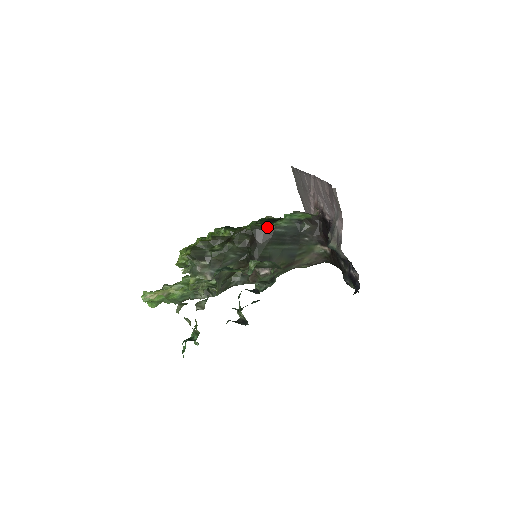
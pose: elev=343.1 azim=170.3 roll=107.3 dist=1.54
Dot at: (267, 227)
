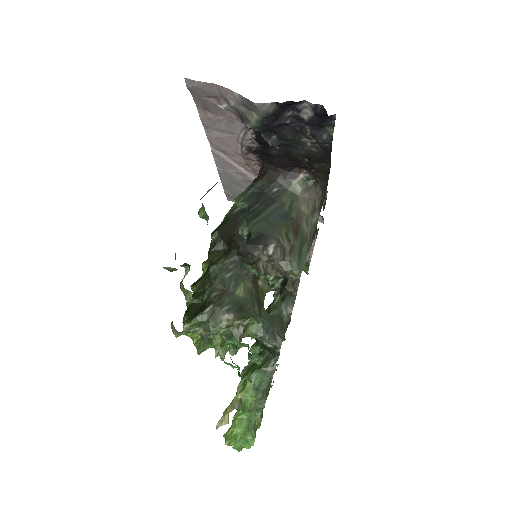
Dot at: (226, 218)
